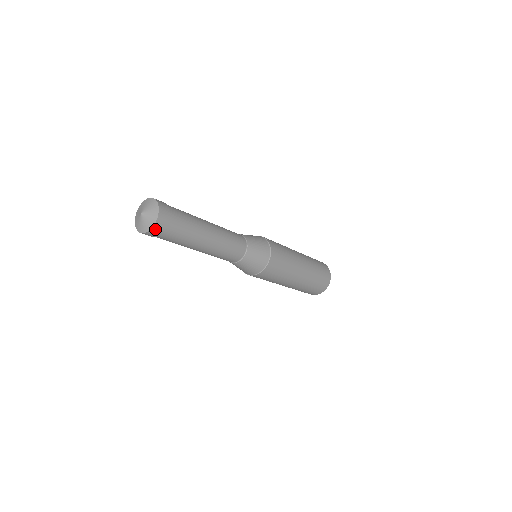
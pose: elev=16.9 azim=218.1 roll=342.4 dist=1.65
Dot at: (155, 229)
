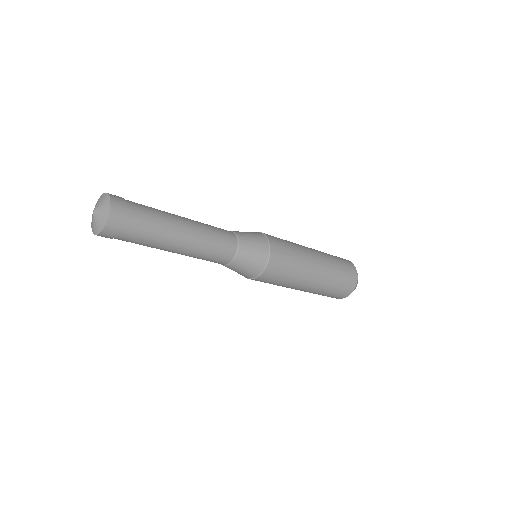
Dot at: (109, 228)
